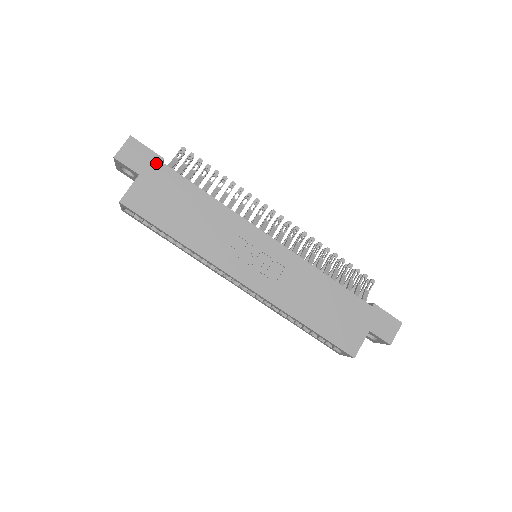
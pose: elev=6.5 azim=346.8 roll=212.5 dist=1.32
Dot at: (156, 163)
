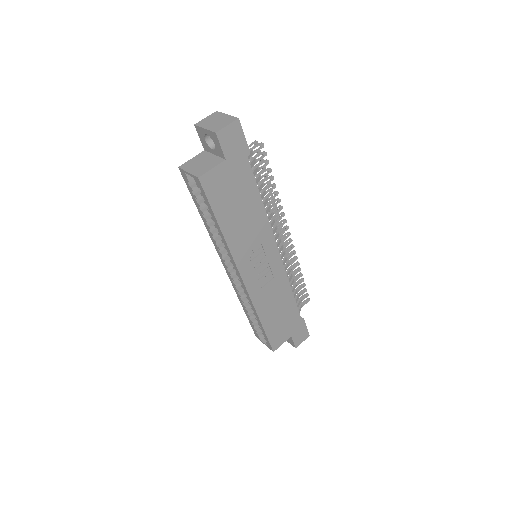
Dot at: (243, 155)
